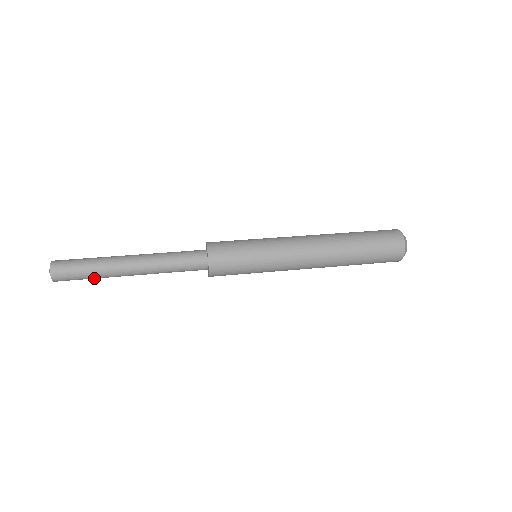
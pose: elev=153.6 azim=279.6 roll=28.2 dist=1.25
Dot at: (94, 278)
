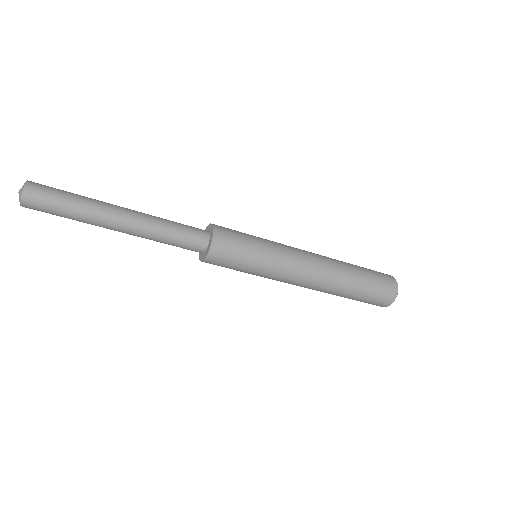
Dot at: (75, 208)
